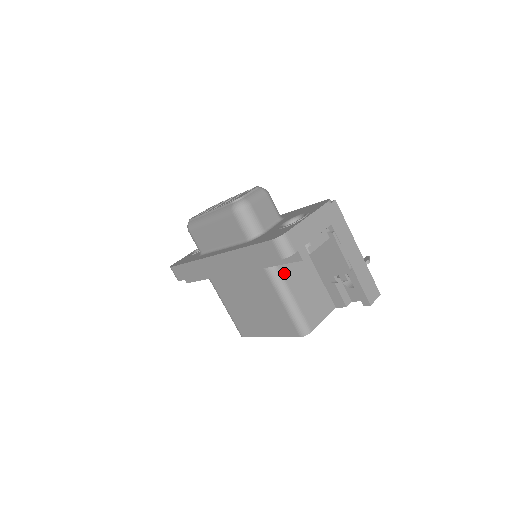
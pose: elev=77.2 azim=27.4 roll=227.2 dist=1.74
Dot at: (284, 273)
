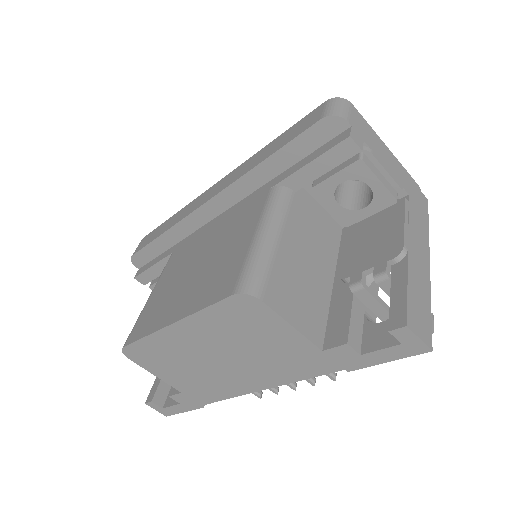
Dot at: (293, 210)
